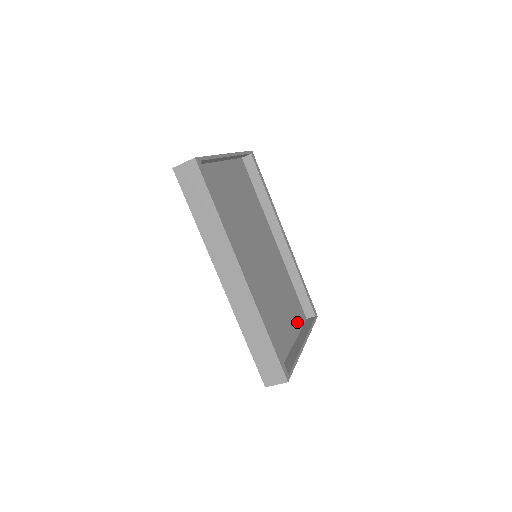
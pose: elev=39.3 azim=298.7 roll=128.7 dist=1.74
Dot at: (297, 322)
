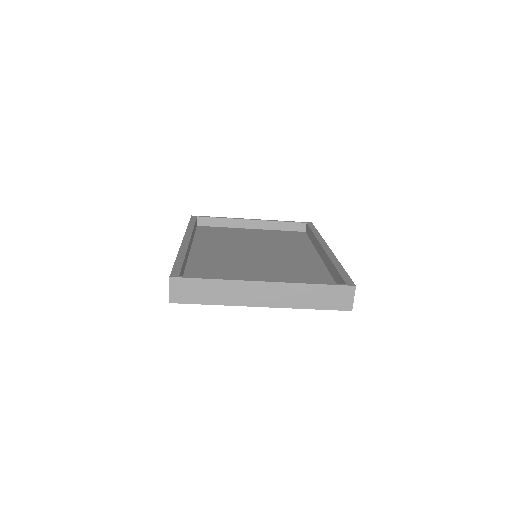
Dot at: occluded
